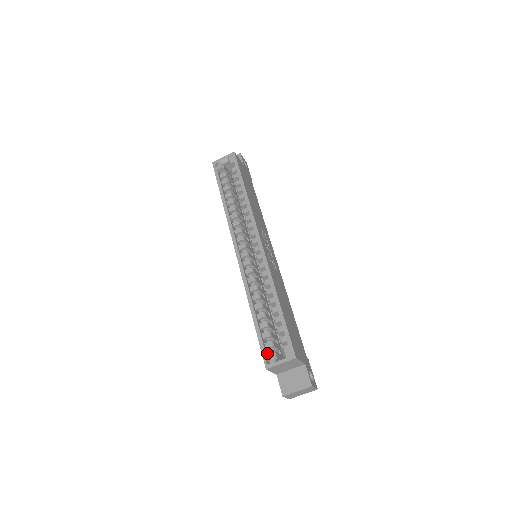
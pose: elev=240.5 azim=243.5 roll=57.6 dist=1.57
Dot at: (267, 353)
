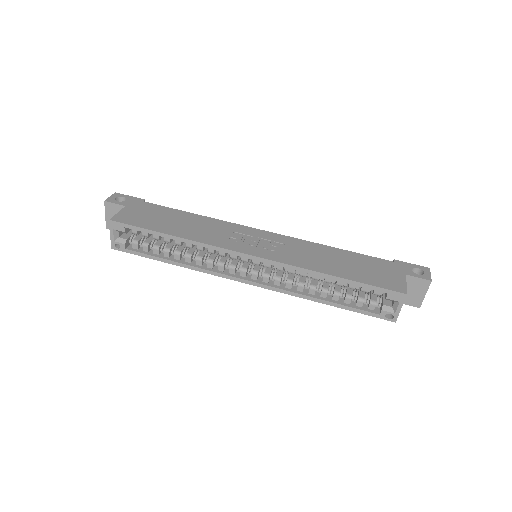
Dot at: (381, 314)
